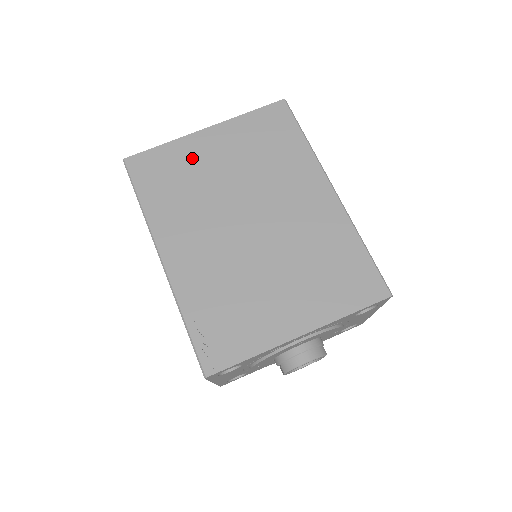
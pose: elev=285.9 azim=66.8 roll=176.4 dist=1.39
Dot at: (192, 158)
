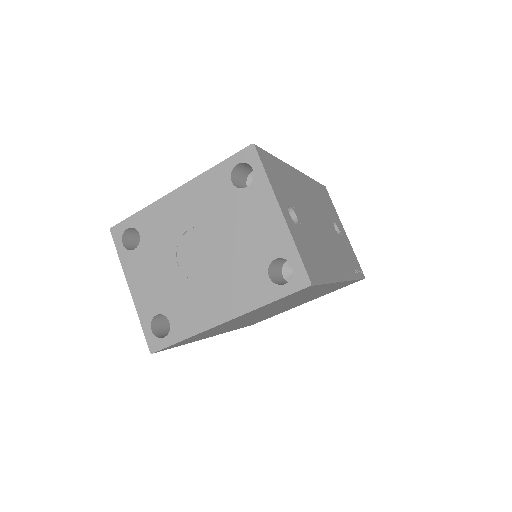
Dot at: occluded
